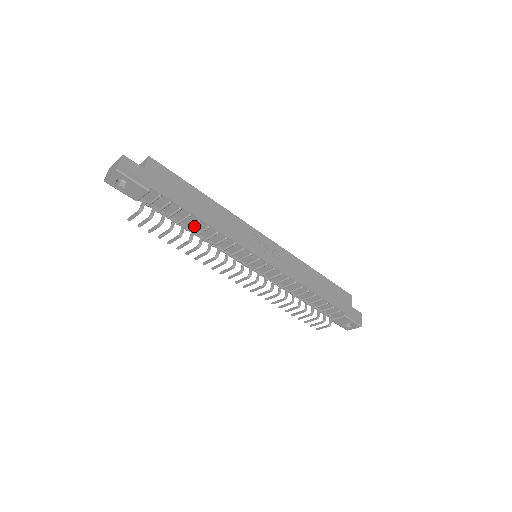
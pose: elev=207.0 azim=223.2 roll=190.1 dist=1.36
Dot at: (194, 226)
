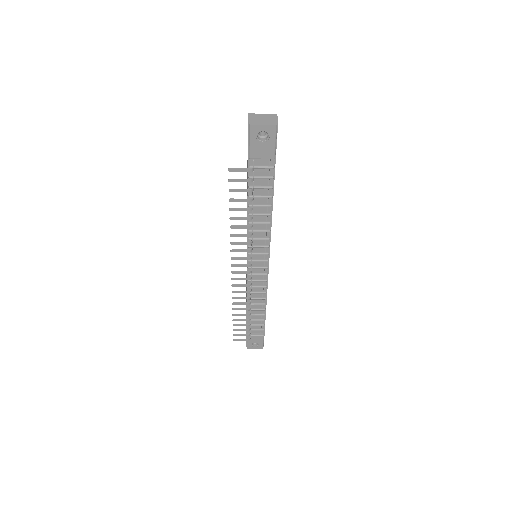
Dot at: (259, 207)
